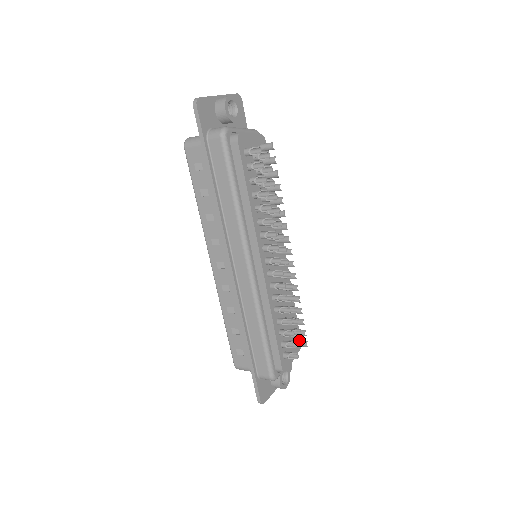
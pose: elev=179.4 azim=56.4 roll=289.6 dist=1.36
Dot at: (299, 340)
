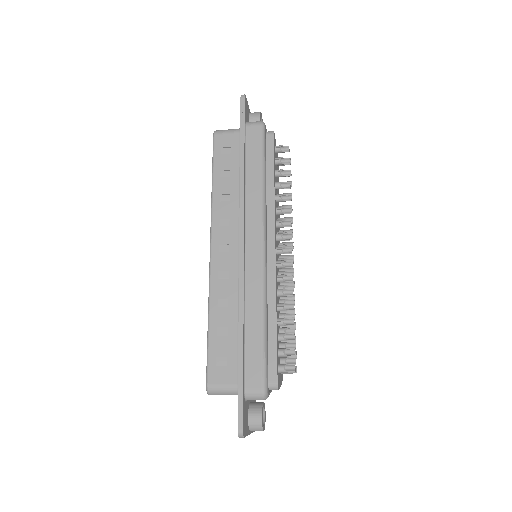
Dot at: occluded
